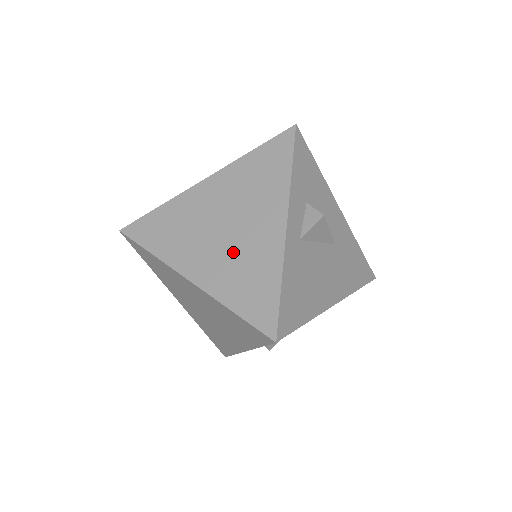
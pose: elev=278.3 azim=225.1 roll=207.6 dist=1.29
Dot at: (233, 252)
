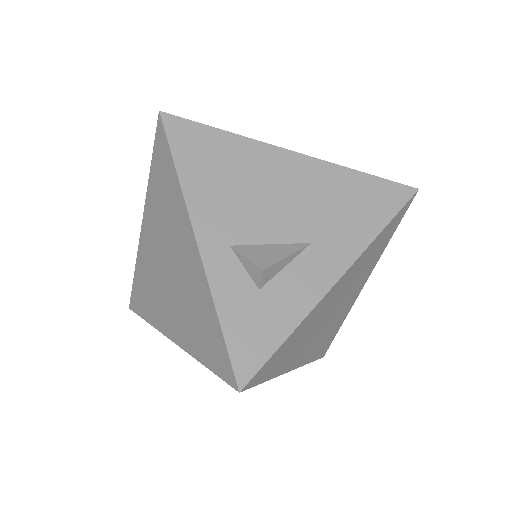
Dot at: occluded
